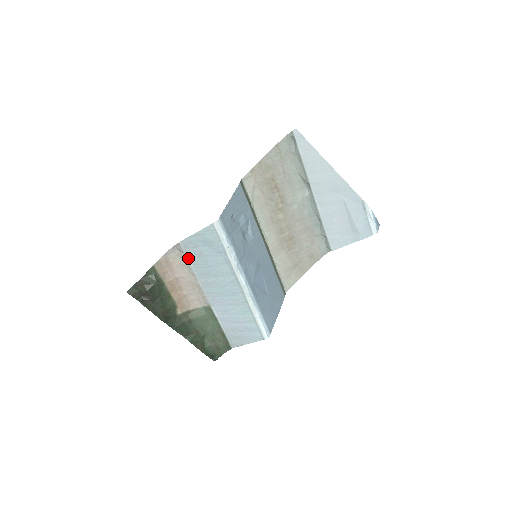
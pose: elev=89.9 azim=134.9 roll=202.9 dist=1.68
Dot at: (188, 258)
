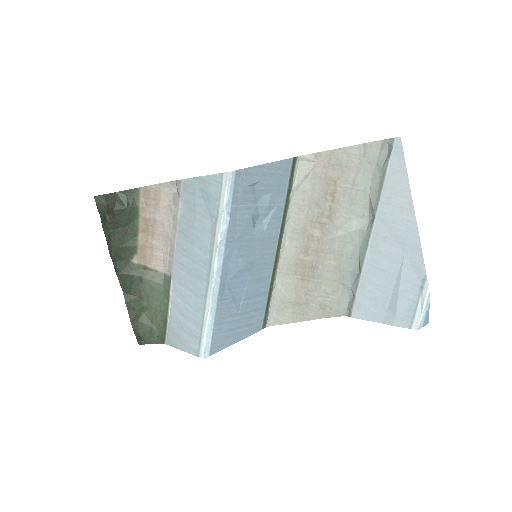
Dot at: (180, 204)
